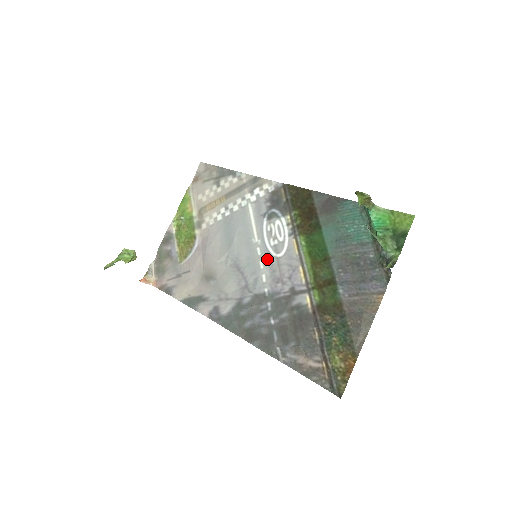
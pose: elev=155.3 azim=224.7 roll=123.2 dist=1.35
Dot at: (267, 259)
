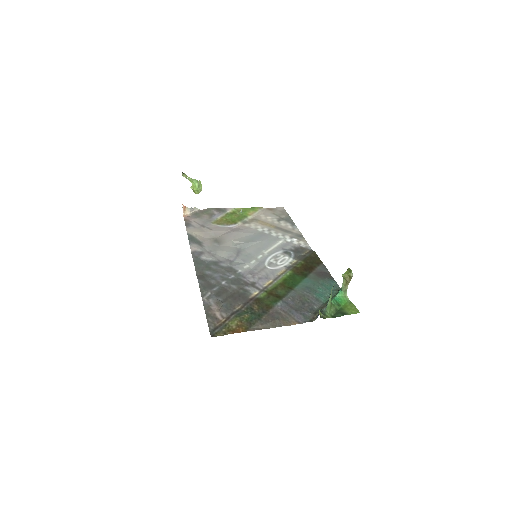
Dot at: (259, 263)
